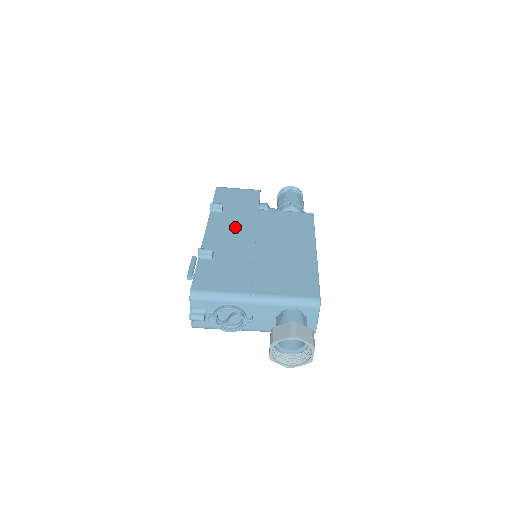
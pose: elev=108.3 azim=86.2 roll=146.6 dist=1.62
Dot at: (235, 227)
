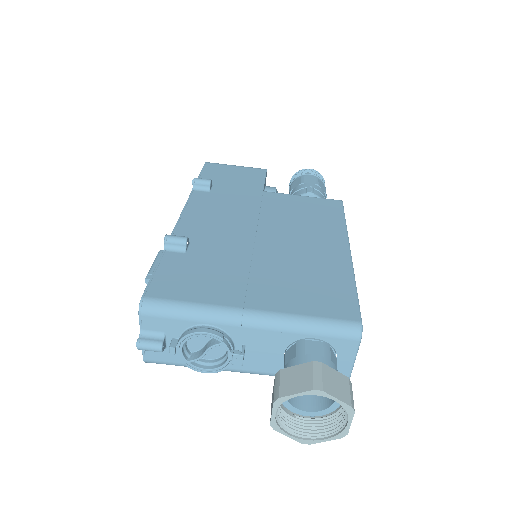
Dot at: (227, 211)
